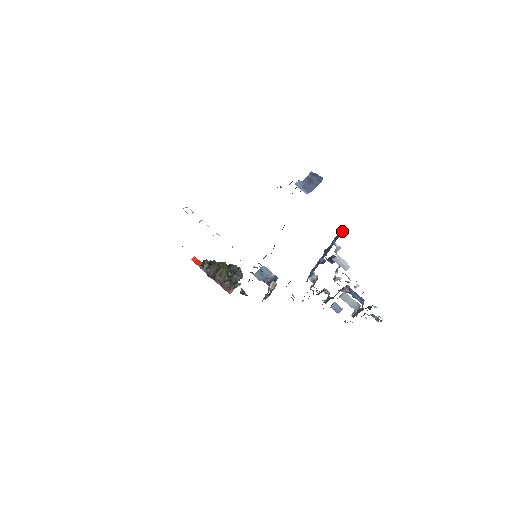
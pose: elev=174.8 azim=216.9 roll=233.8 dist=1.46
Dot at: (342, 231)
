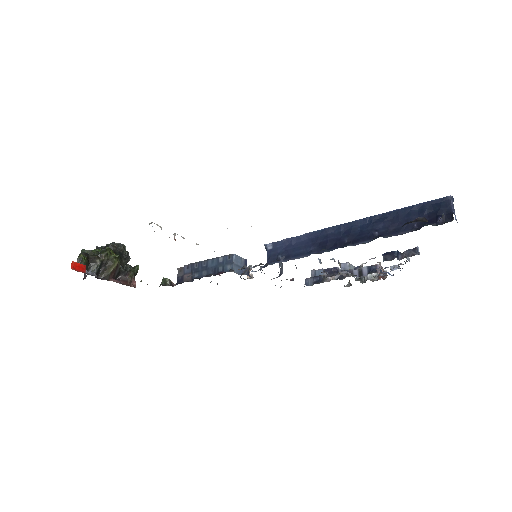
Dot at: occluded
